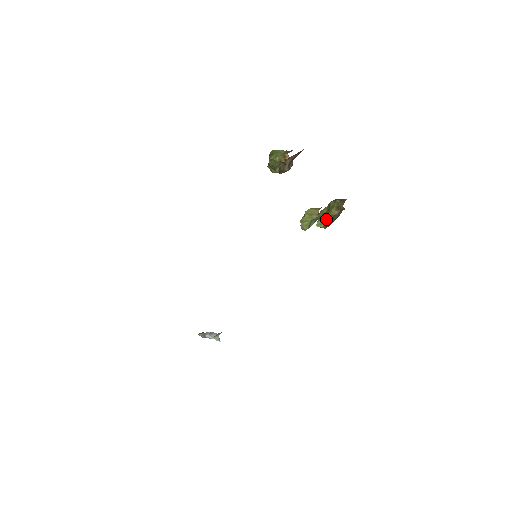
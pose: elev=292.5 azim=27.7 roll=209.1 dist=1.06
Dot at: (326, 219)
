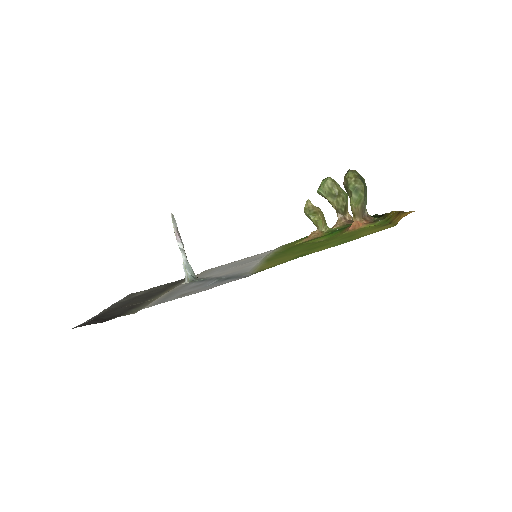
Dot at: (326, 198)
